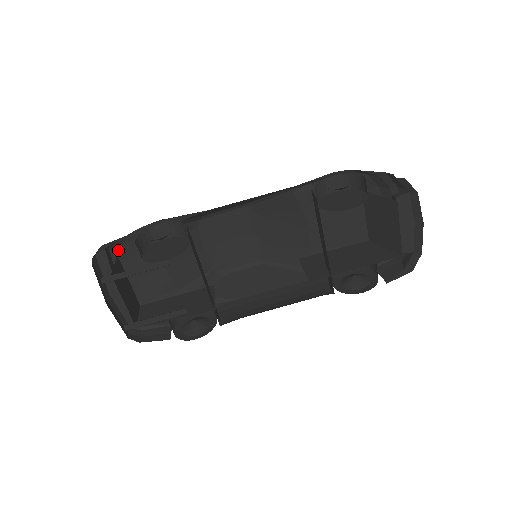
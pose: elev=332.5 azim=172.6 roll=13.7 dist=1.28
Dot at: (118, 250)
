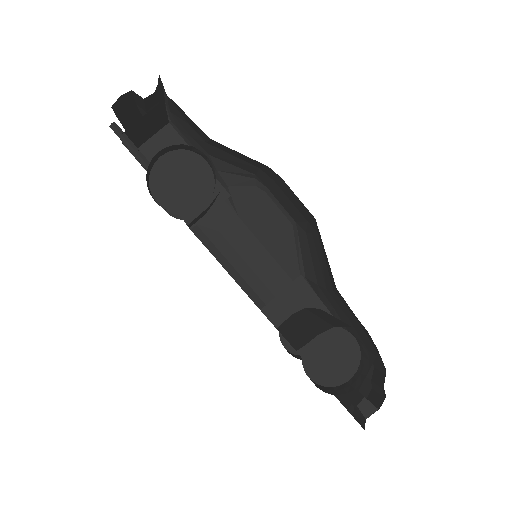
Dot at: occluded
